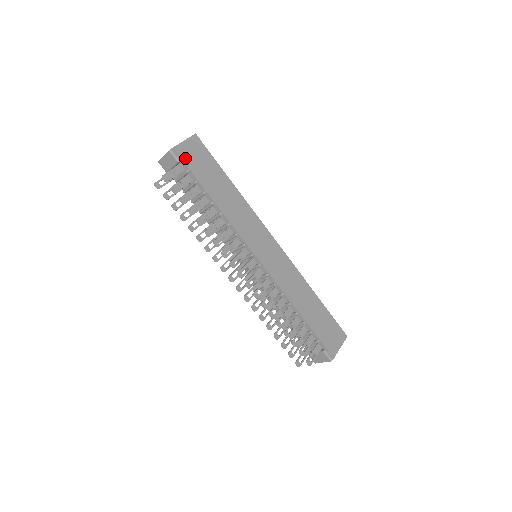
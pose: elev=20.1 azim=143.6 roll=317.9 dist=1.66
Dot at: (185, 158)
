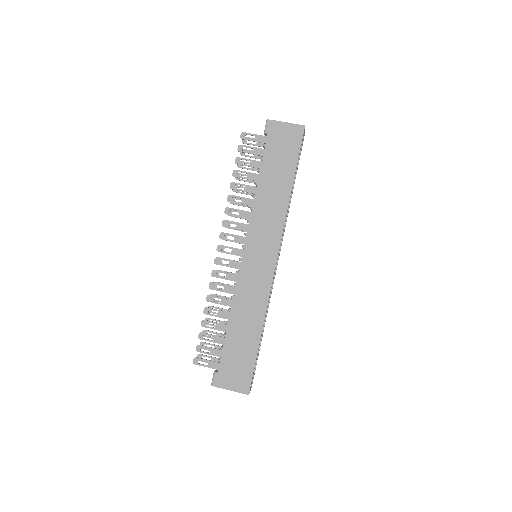
Dot at: (272, 134)
